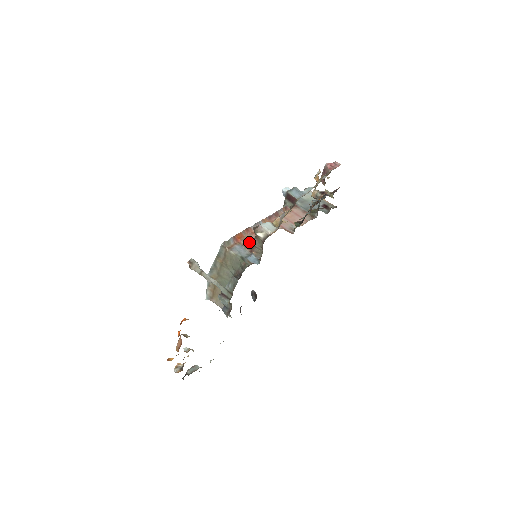
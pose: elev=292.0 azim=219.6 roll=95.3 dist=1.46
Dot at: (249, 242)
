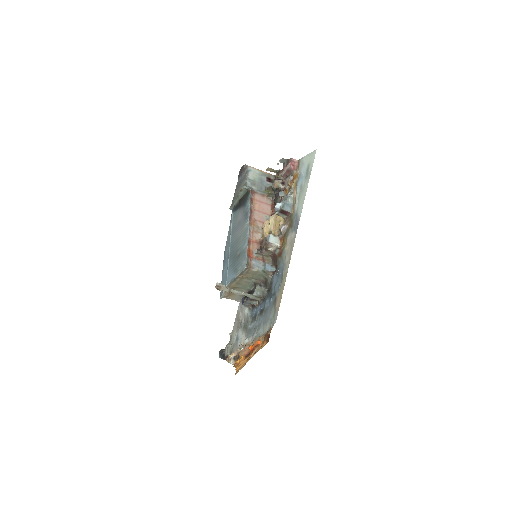
Dot at: (258, 254)
